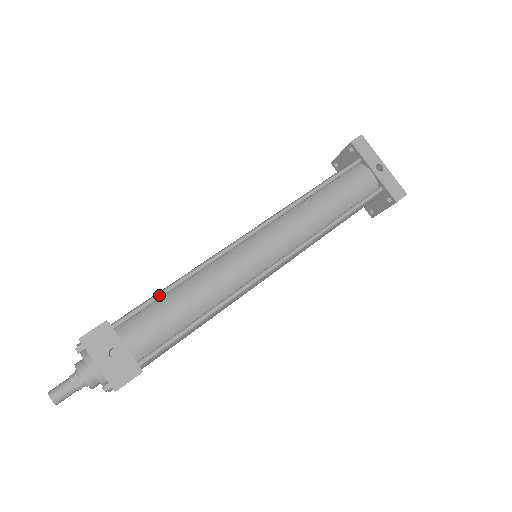
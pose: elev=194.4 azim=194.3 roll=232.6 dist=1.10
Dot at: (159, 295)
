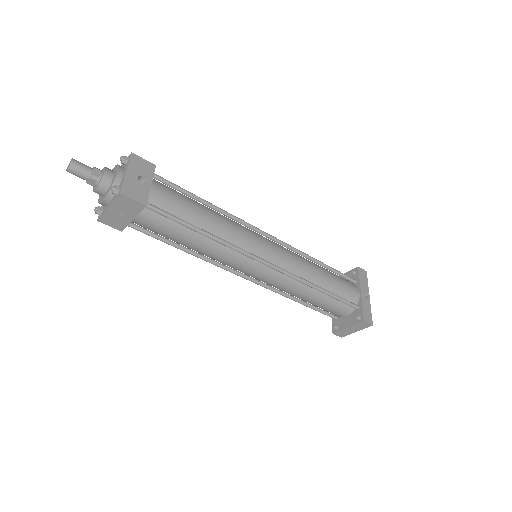
Dot at: (193, 194)
